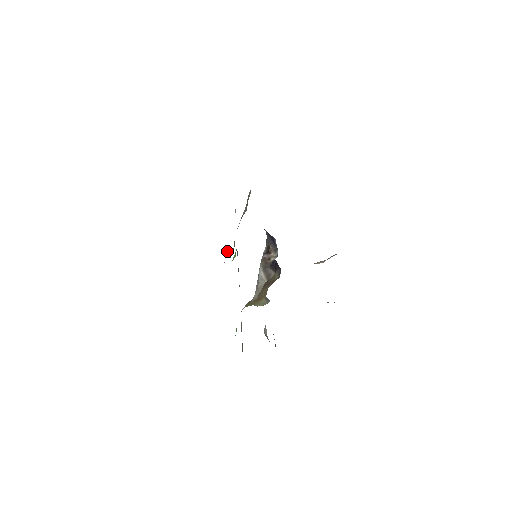
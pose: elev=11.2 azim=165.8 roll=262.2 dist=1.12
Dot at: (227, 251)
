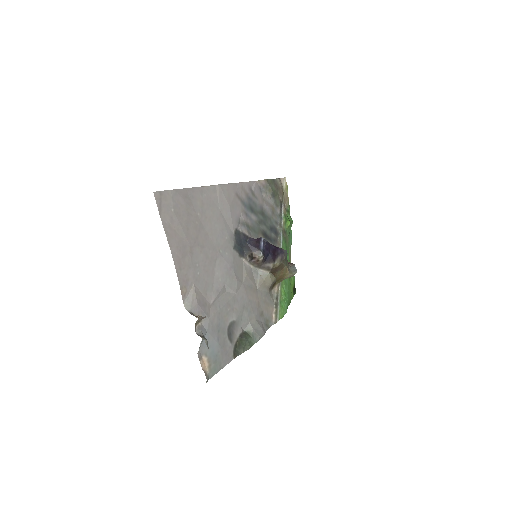
Dot at: occluded
